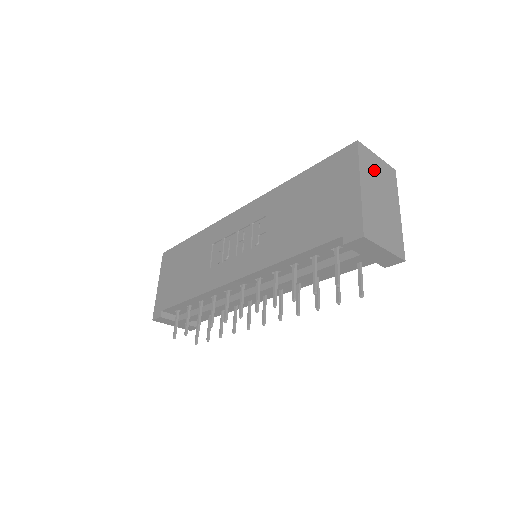
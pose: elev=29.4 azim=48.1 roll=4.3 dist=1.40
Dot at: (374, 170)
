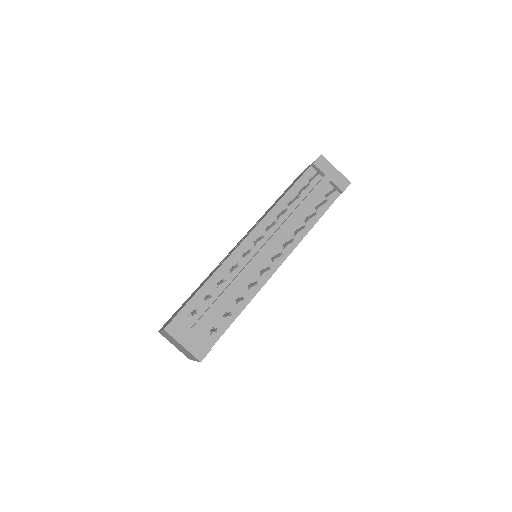
Dot at: occluded
